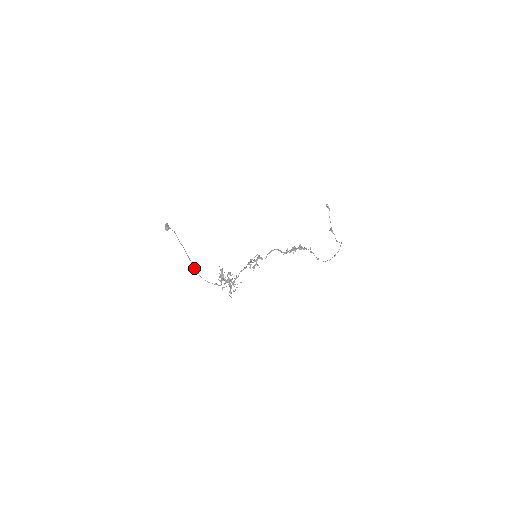
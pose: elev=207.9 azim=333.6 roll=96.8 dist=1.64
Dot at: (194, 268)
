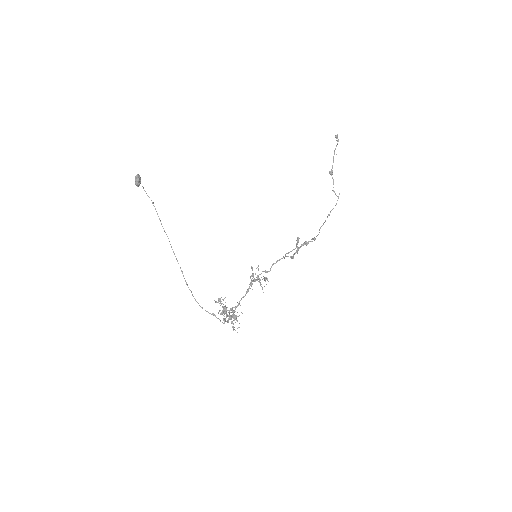
Dot at: (186, 283)
